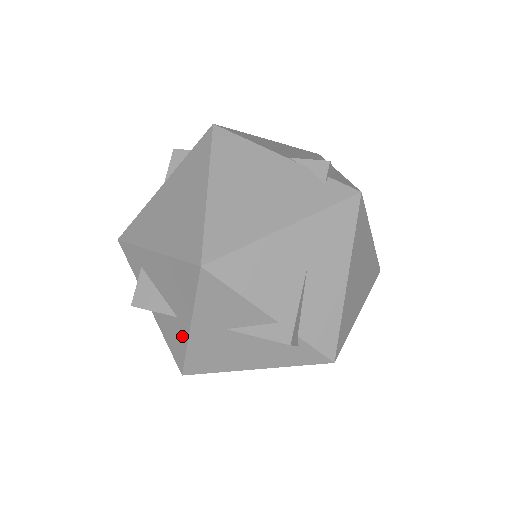
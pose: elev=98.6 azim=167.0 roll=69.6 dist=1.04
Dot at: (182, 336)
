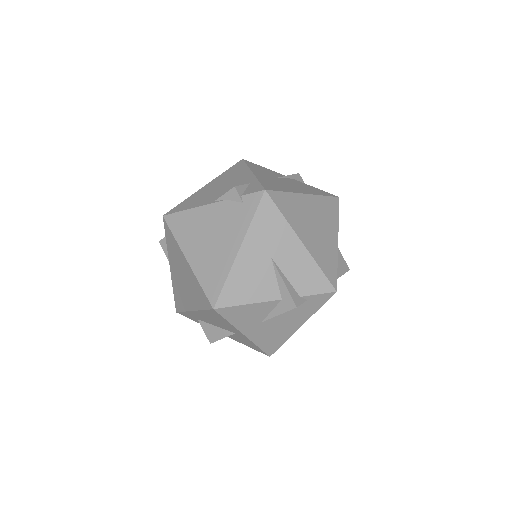
Dot at: (247, 340)
